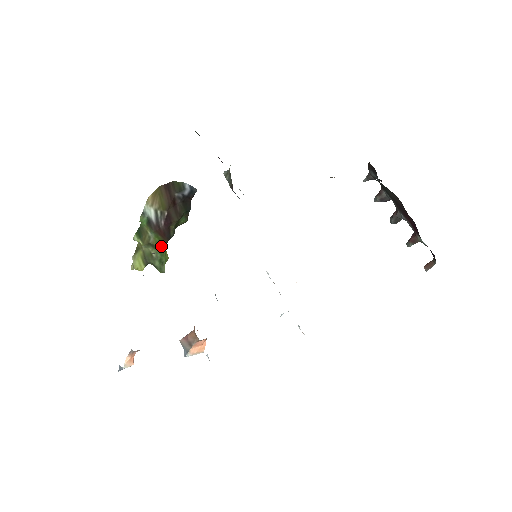
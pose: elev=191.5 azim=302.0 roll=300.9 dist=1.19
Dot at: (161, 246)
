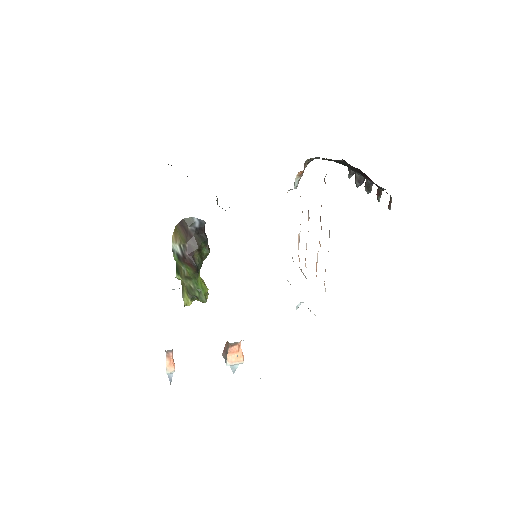
Dot at: (194, 276)
